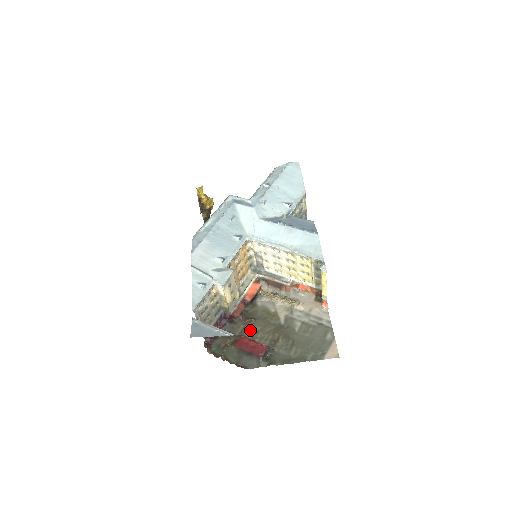
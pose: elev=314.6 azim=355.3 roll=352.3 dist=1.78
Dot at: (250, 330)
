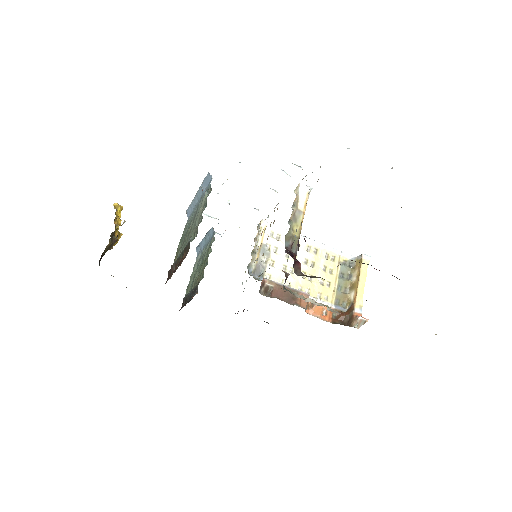
Dot at: occluded
